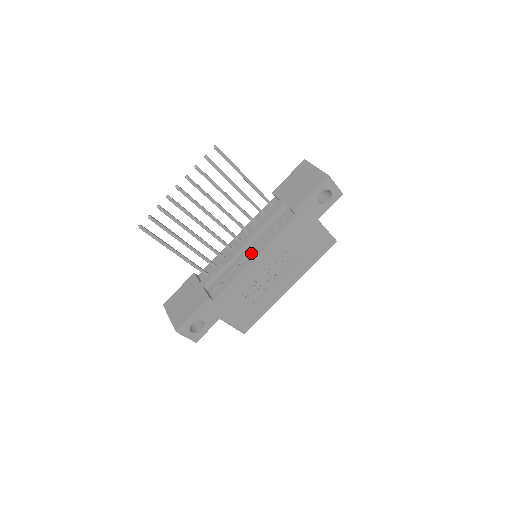
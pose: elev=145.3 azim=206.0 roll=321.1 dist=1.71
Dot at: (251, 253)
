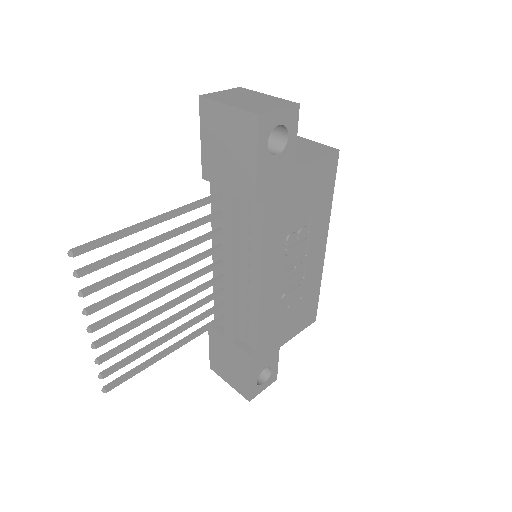
Dot at: occluded
